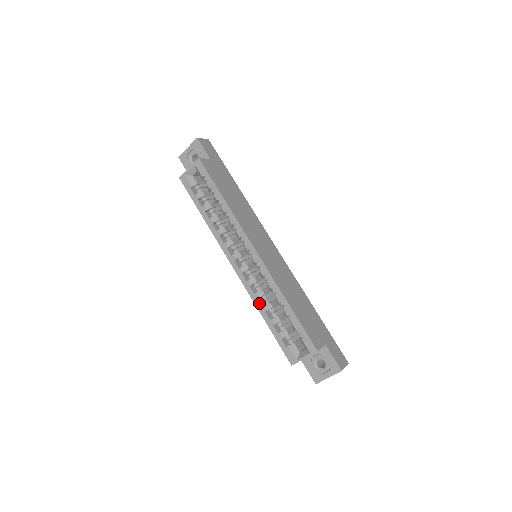
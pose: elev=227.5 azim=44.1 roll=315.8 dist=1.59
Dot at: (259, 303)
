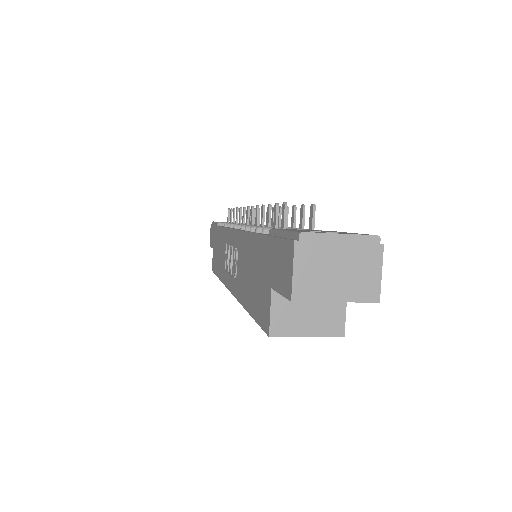
Dot at: occluded
